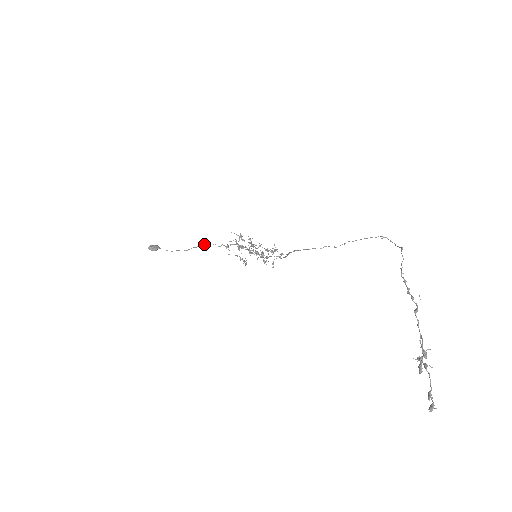
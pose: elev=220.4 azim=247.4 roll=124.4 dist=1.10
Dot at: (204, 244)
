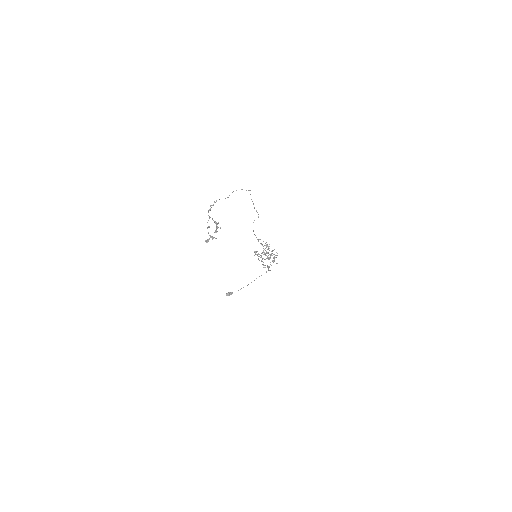
Dot at: occluded
